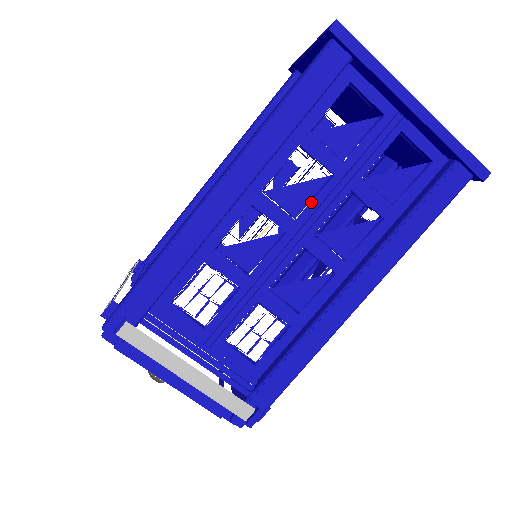
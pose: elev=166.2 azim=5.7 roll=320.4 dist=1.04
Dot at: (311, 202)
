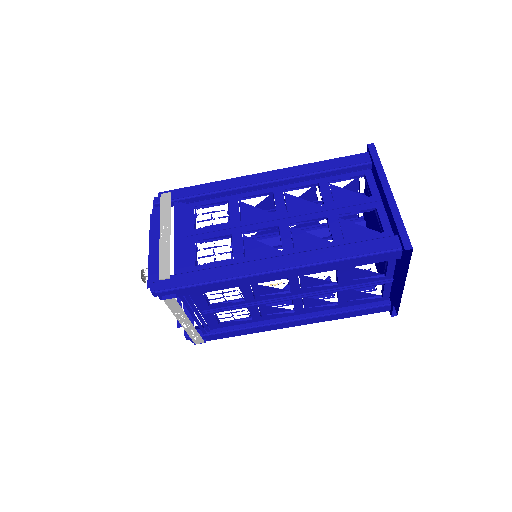
Dot at: (302, 212)
